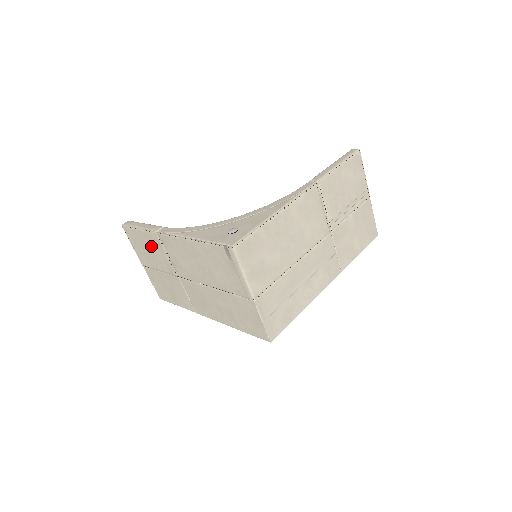
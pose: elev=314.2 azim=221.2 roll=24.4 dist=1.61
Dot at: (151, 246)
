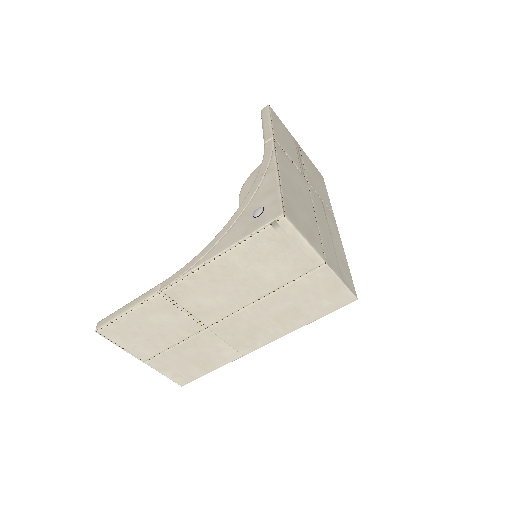
Dot at: (154, 320)
